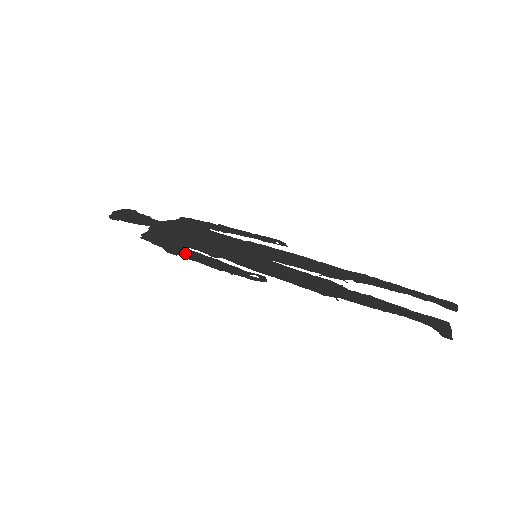
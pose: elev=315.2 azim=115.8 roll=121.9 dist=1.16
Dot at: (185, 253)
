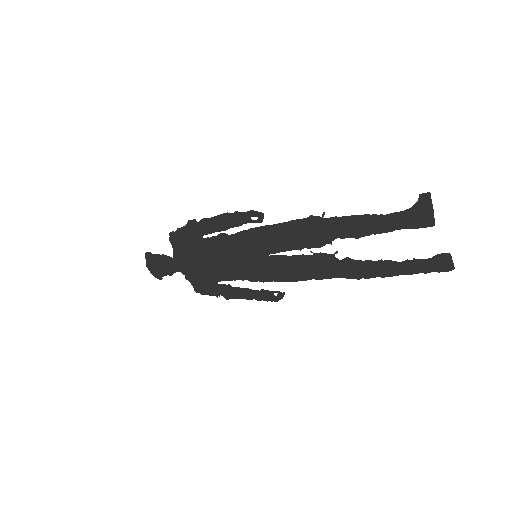
Dot at: (201, 227)
